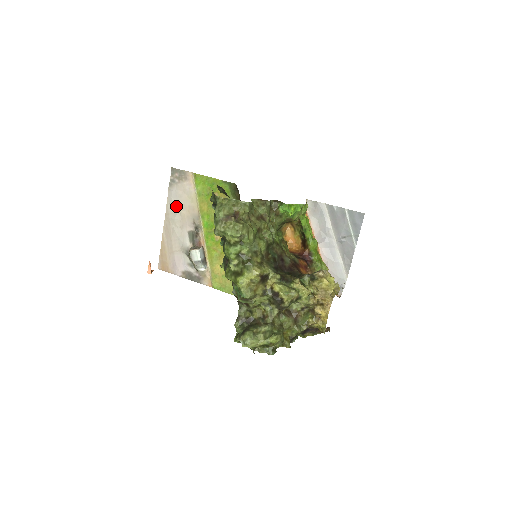
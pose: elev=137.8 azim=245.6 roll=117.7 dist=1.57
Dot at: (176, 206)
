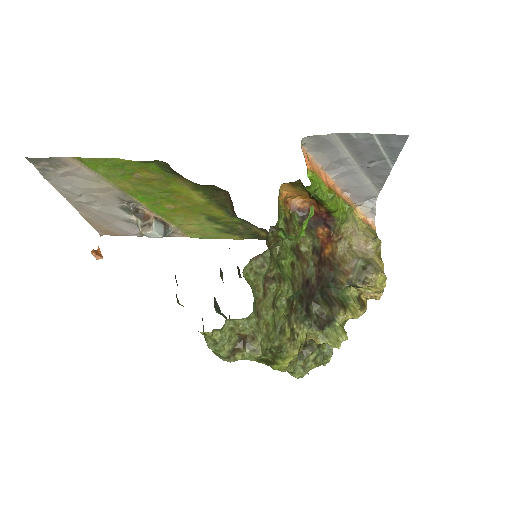
Dot at: (76, 191)
